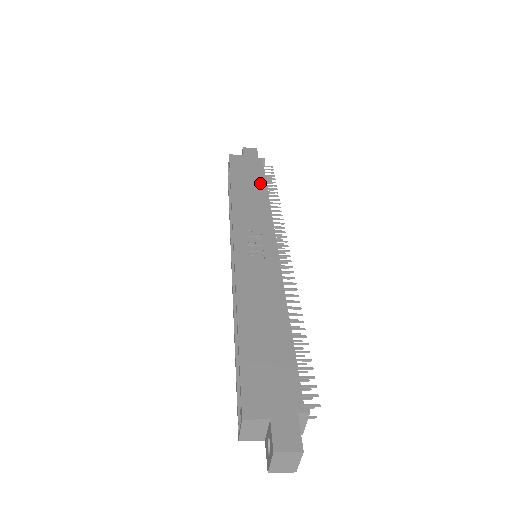
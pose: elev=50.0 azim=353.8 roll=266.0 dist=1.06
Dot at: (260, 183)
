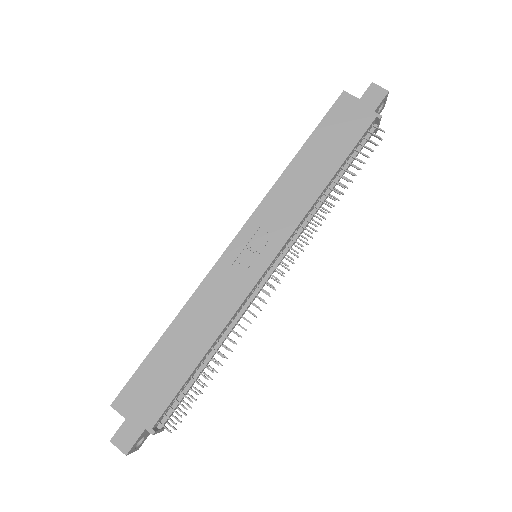
Dot at: (335, 160)
